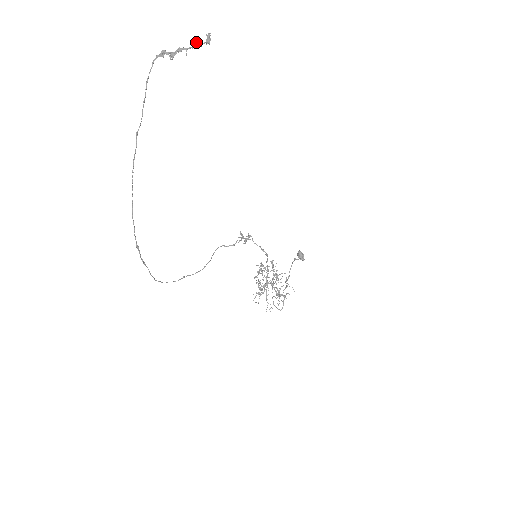
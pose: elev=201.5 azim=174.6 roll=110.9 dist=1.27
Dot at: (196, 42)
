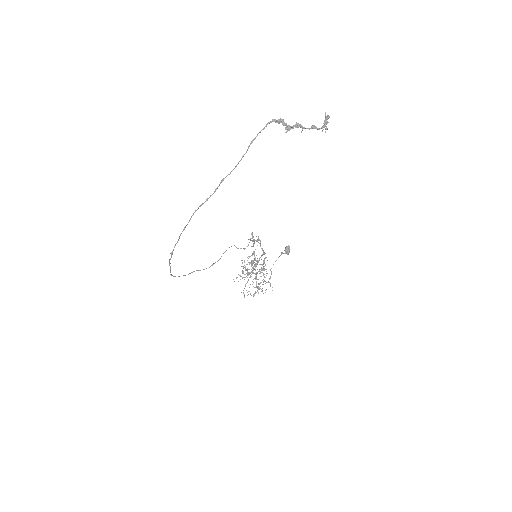
Dot at: occluded
